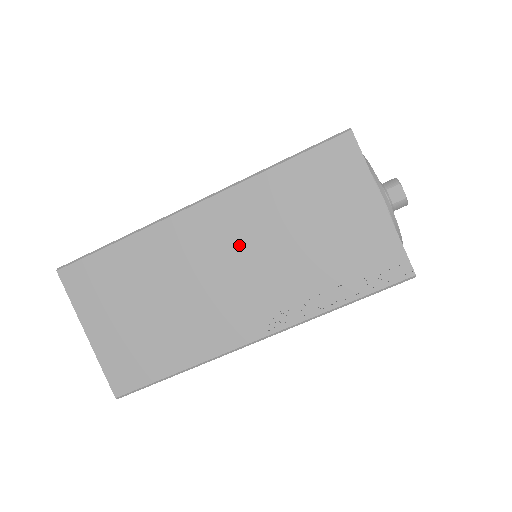
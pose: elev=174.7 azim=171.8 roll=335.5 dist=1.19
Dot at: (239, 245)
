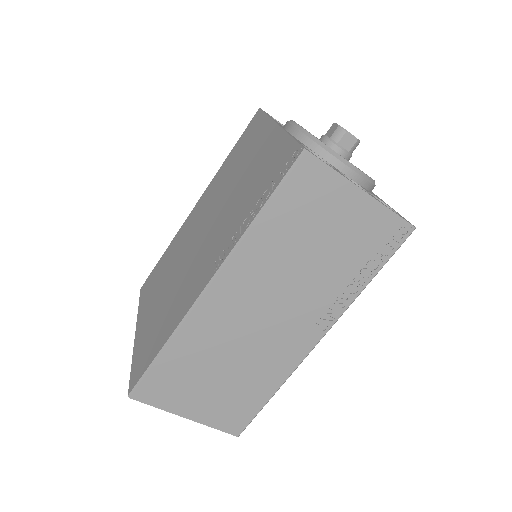
Dot at: (265, 292)
